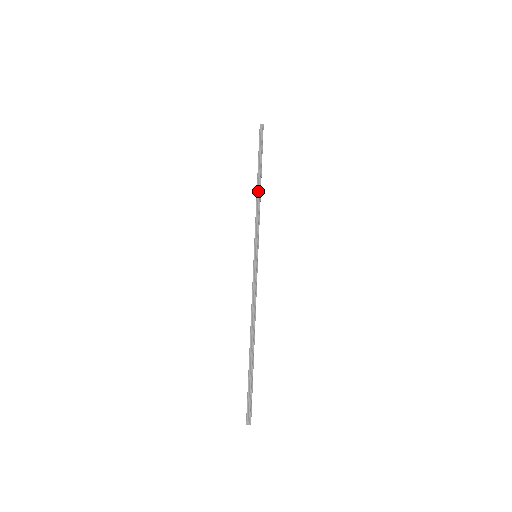
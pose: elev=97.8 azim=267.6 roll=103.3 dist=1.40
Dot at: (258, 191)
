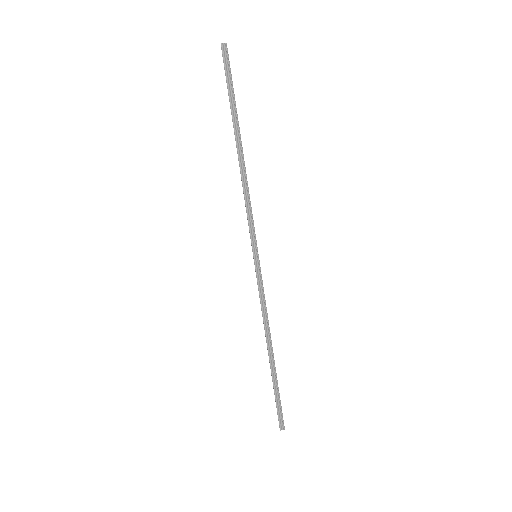
Dot at: (241, 164)
